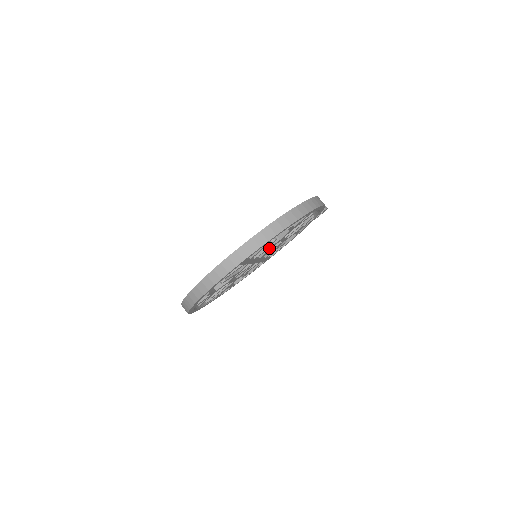
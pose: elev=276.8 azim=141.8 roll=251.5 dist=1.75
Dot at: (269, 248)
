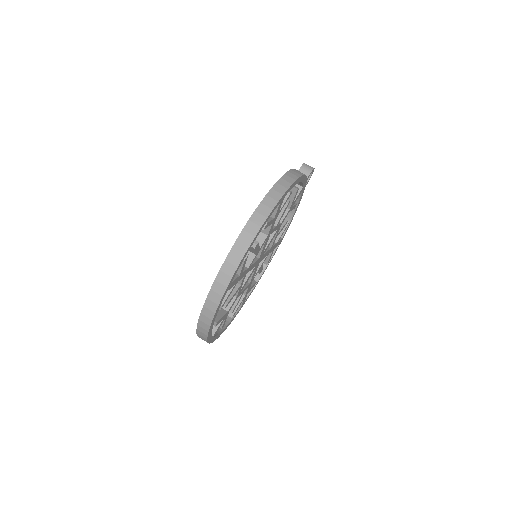
Dot at: (262, 246)
